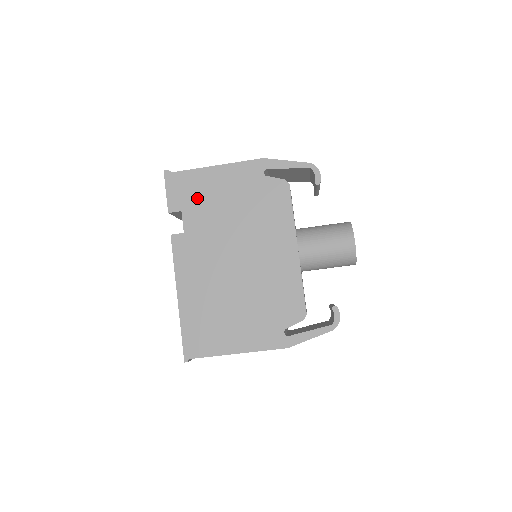
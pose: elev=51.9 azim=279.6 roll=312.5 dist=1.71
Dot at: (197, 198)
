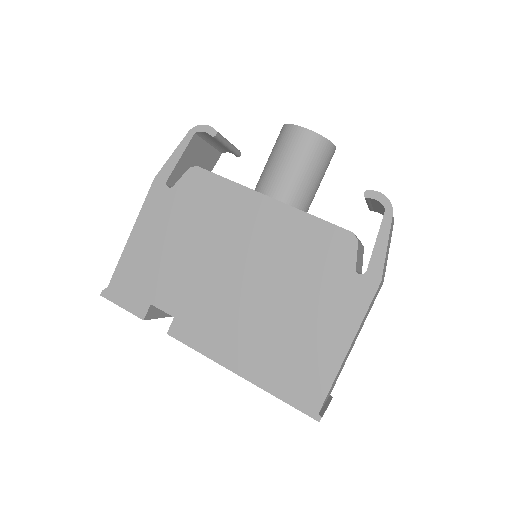
Dot at: (148, 278)
